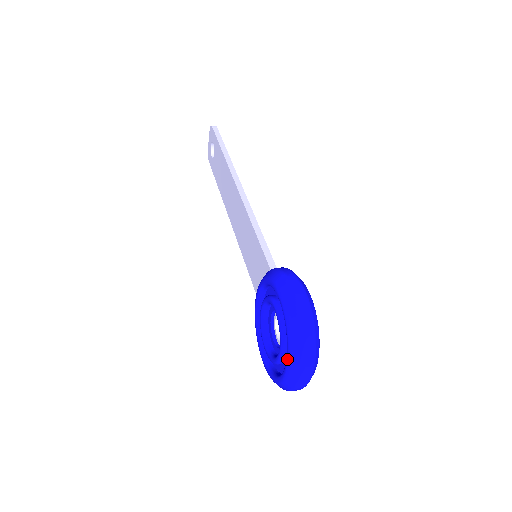
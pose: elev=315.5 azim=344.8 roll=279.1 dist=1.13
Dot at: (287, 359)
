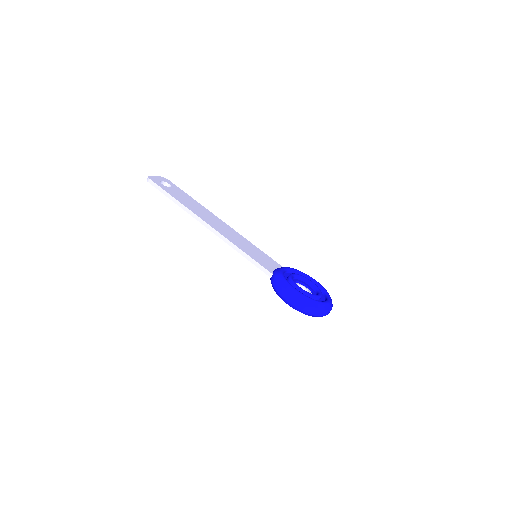
Dot at: occluded
